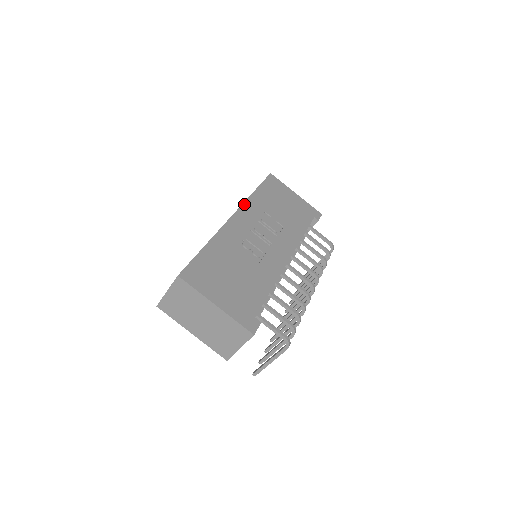
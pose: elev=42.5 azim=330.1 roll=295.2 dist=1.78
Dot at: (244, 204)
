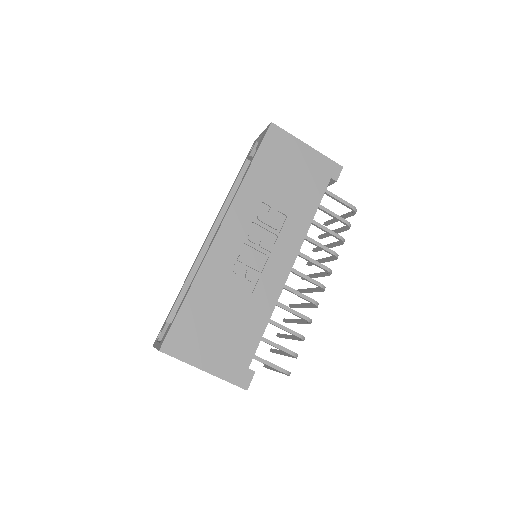
Dot at: (234, 202)
